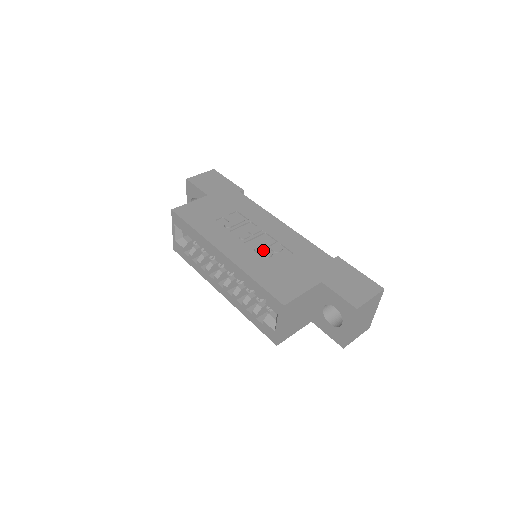
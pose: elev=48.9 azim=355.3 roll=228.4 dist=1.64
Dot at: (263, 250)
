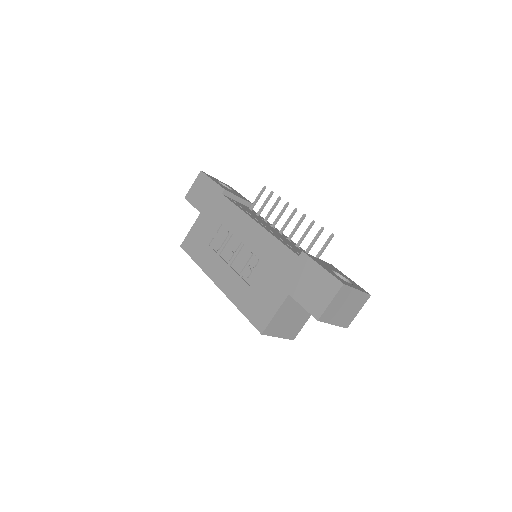
Dot at: (243, 270)
